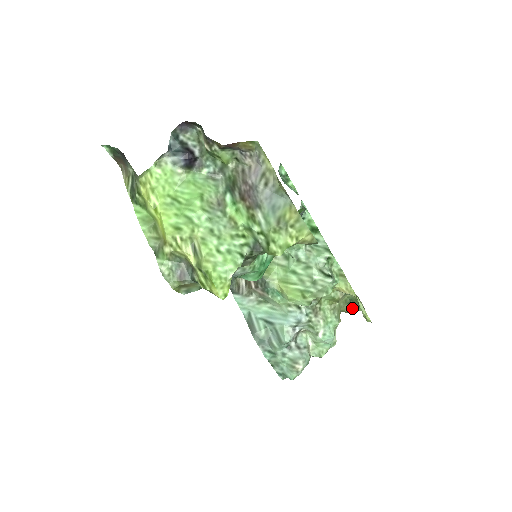
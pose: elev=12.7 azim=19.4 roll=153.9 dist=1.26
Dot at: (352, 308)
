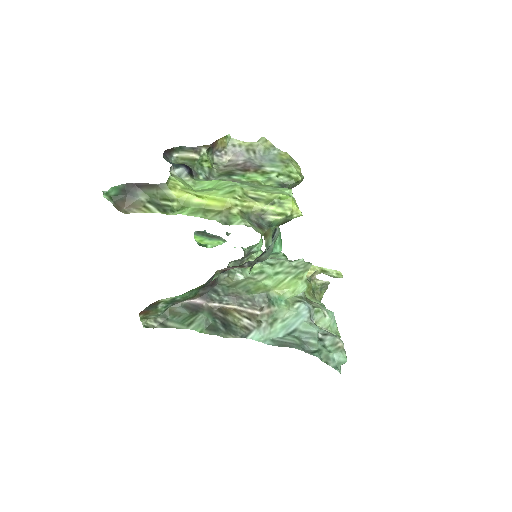
Dot at: (318, 296)
